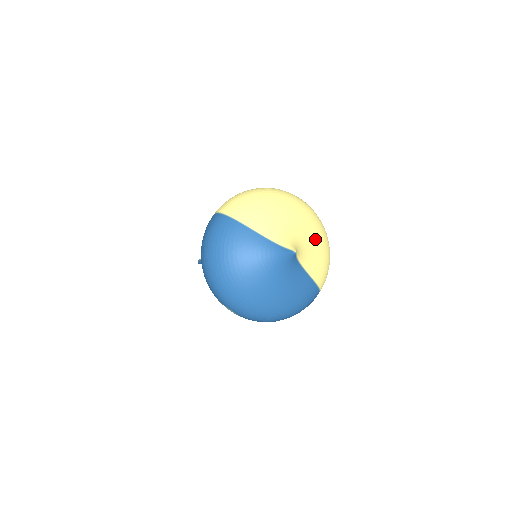
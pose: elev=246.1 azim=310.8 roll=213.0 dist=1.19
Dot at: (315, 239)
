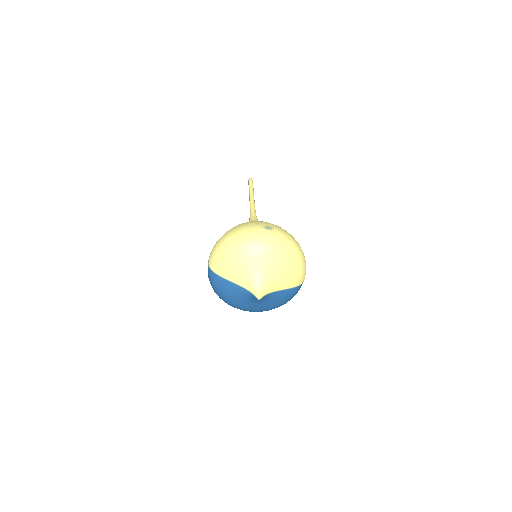
Dot at: (279, 267)
